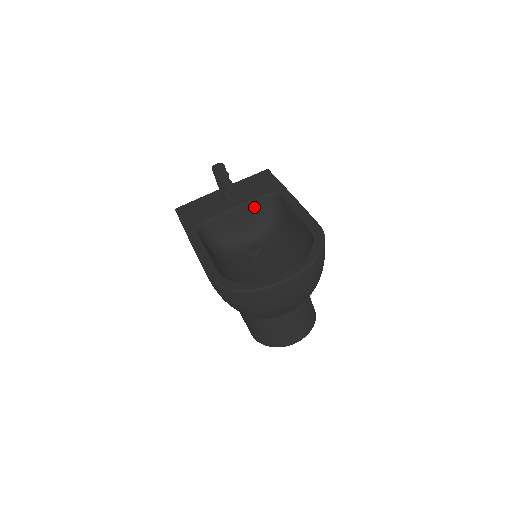
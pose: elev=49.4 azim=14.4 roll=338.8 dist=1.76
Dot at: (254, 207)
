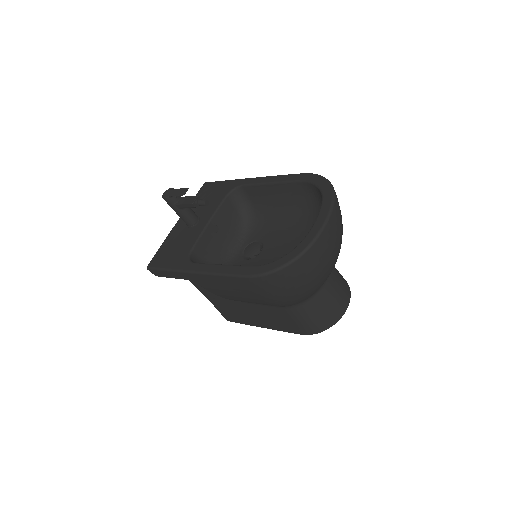
Dot at: (223, 213)
